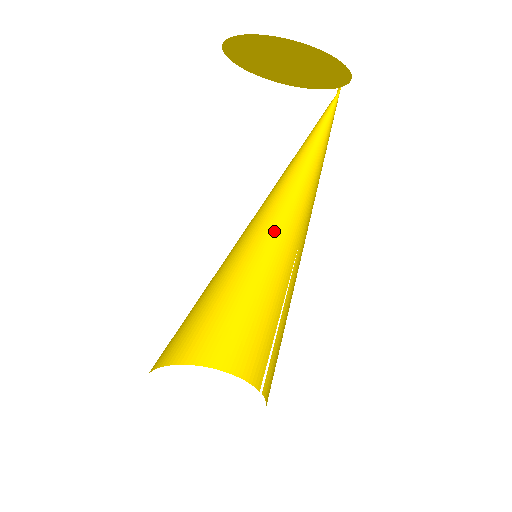
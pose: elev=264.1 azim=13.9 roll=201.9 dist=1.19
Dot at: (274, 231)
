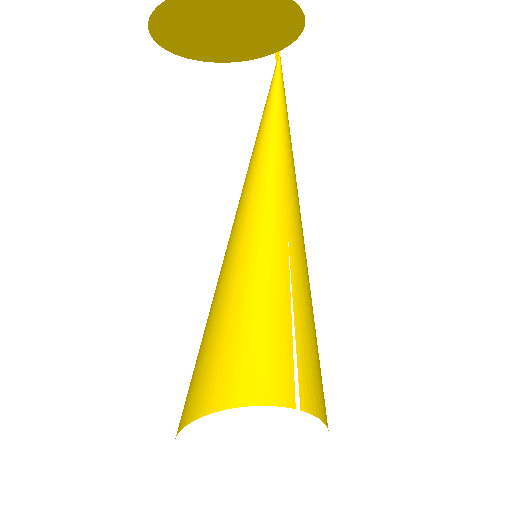
Dot at: (252, 226)
